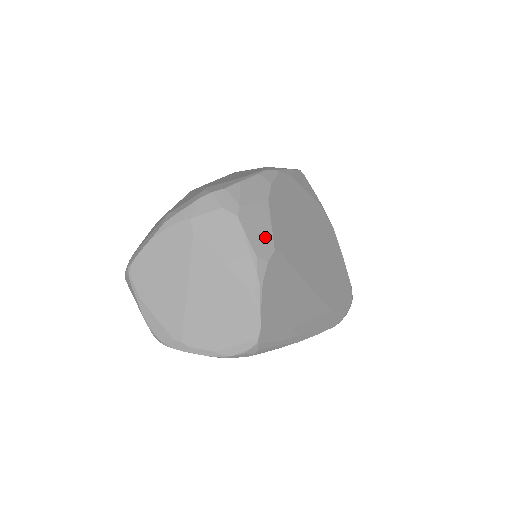
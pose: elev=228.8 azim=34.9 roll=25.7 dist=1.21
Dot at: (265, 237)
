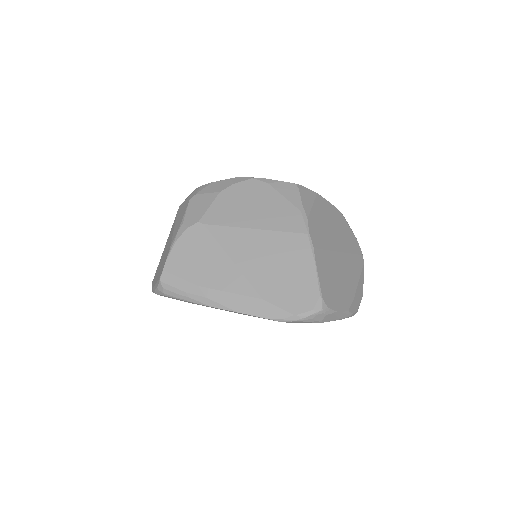
Dot at: (198, 213)
